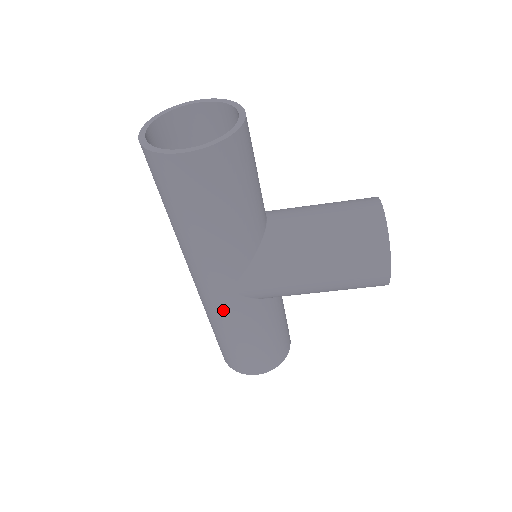
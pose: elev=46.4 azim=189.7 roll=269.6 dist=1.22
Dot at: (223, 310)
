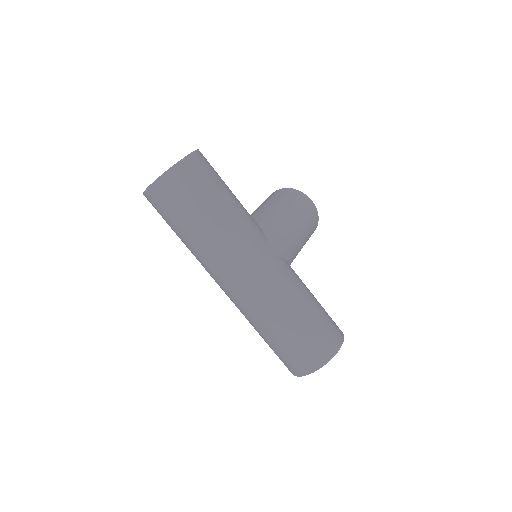
Dot at: (280, 278)
